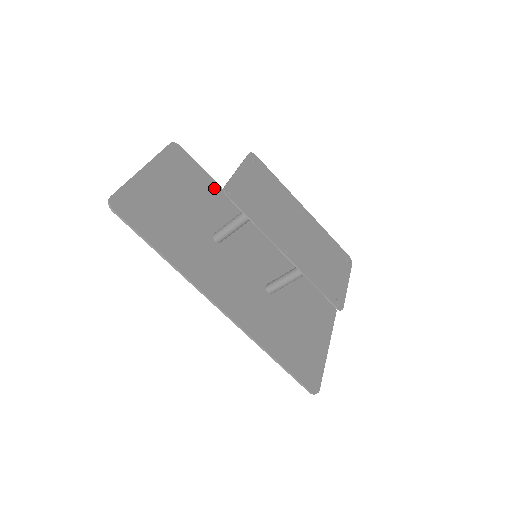
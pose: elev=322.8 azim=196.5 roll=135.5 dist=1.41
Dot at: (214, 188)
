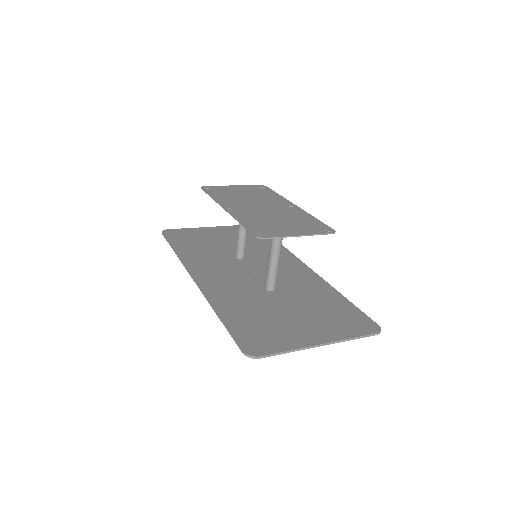
Dot at: occluded
